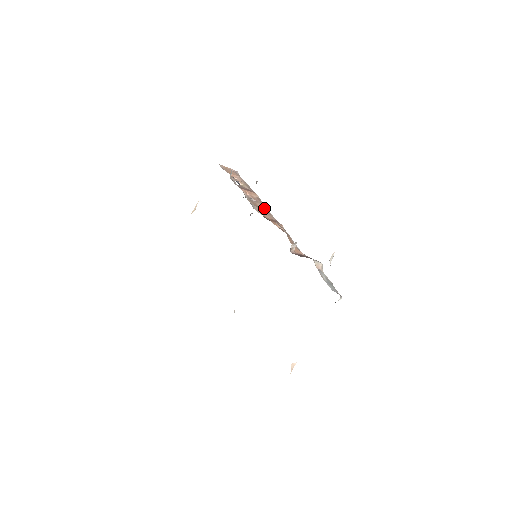
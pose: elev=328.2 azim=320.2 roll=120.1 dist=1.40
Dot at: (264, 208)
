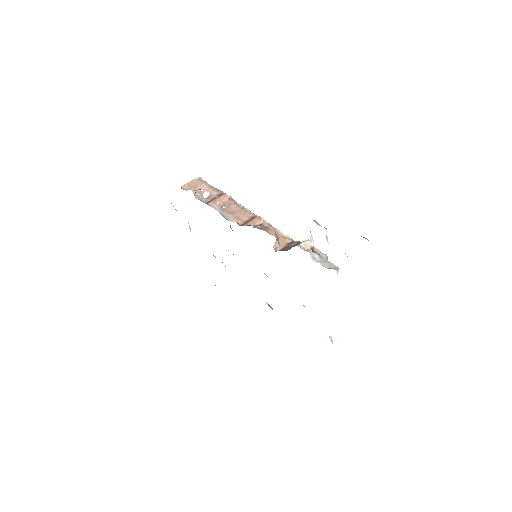
Dot at: (239, 208)
